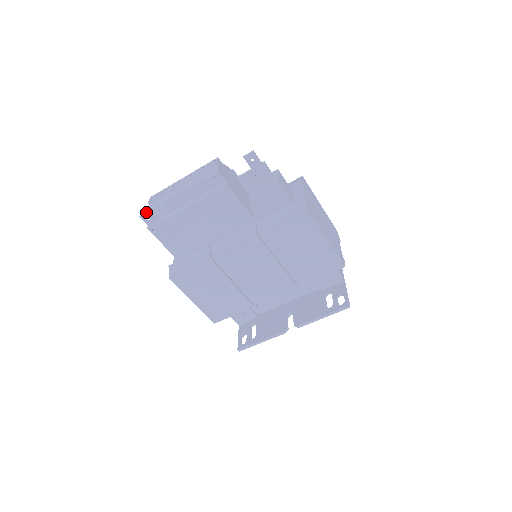
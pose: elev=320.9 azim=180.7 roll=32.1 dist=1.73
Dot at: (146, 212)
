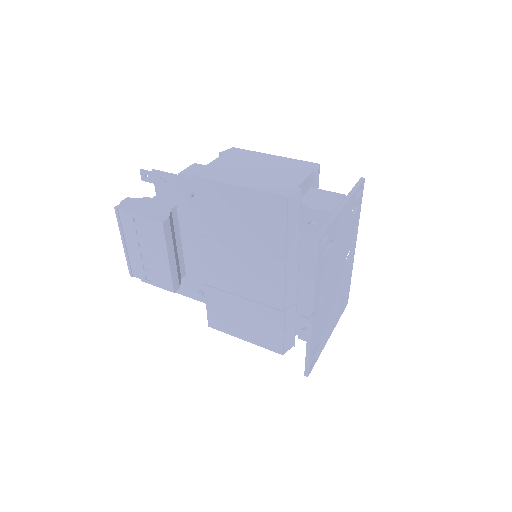
Dot at: occluded
